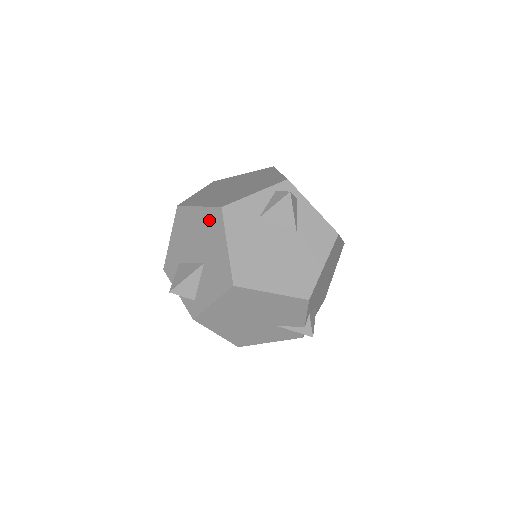
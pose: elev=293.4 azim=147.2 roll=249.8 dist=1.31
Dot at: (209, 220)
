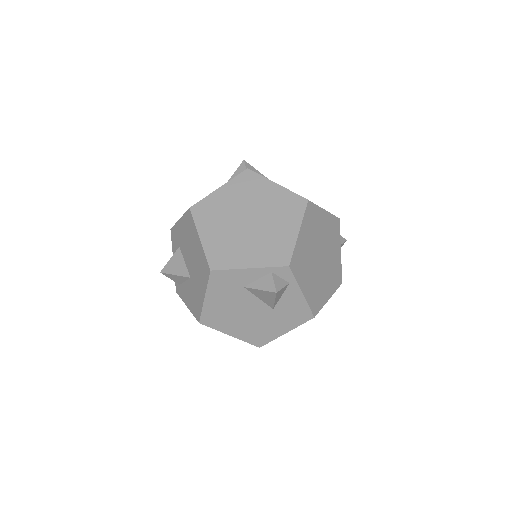
Dot at: (202, 262)
